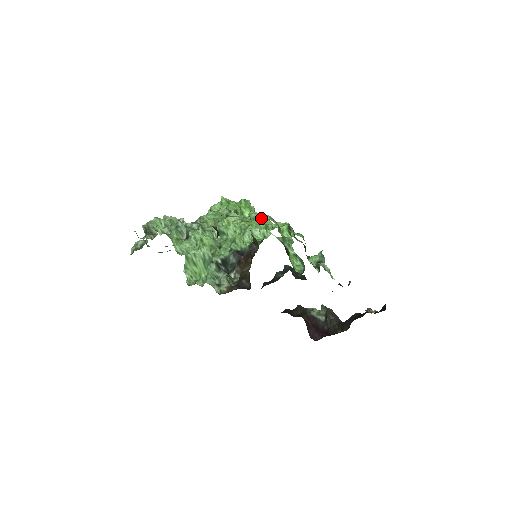
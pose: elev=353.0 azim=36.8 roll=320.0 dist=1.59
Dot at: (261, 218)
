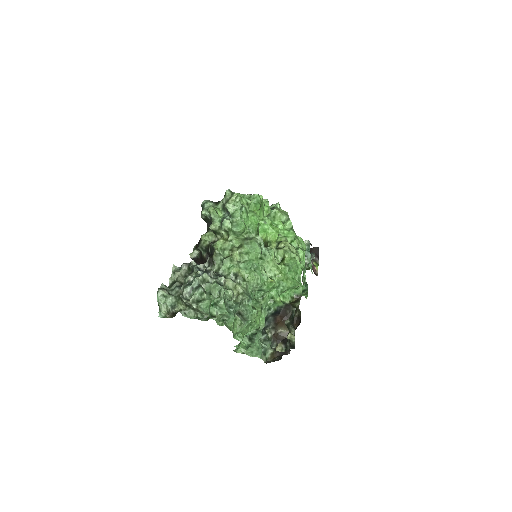
Dot at: (294, 265)
